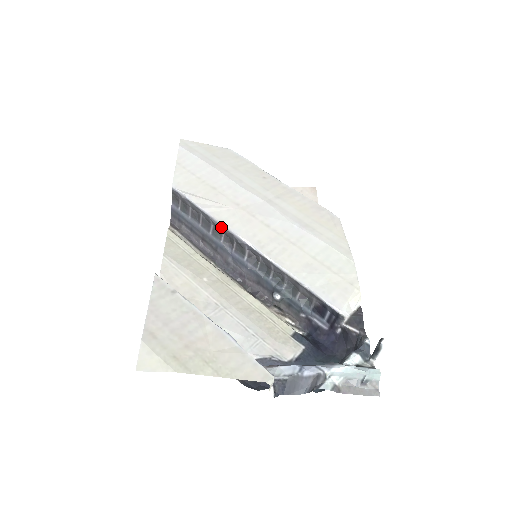
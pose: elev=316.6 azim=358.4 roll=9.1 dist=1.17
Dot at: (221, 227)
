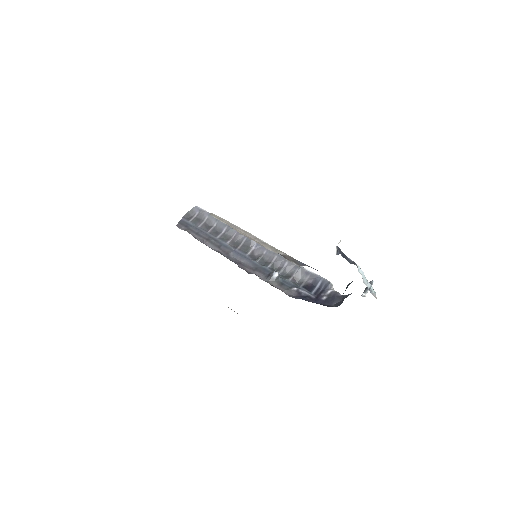
Dot at: (235, 232)
